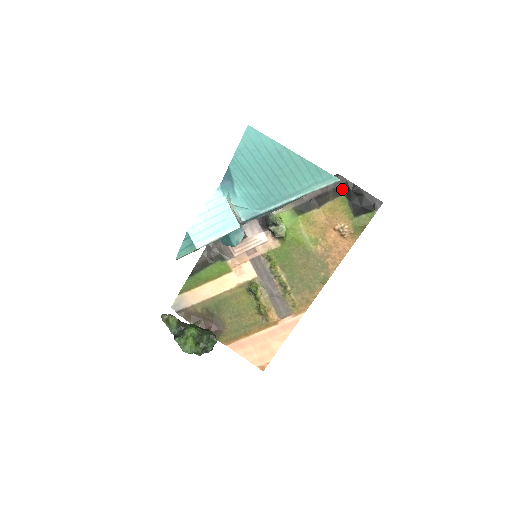
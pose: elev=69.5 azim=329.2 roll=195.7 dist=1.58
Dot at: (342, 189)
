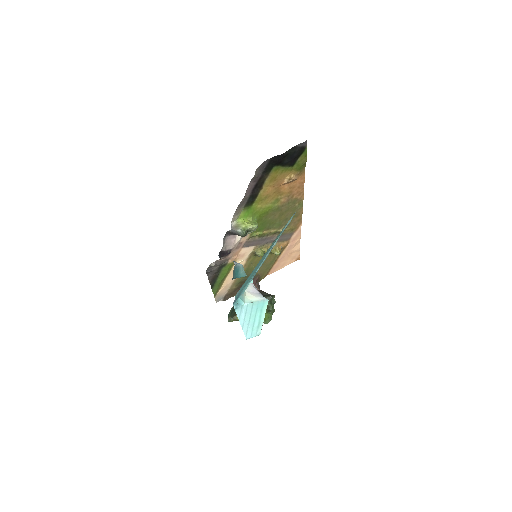
Dot at: (269, 166)
